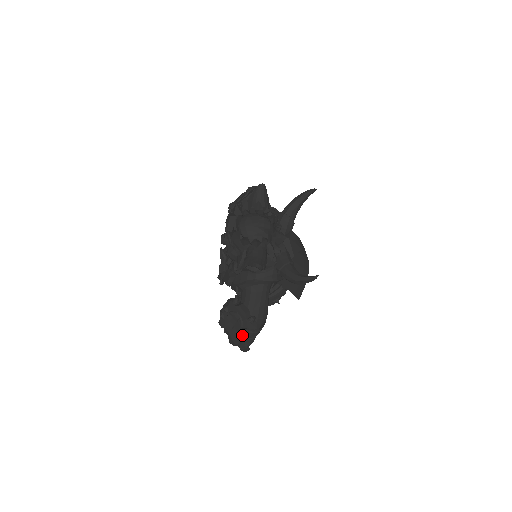
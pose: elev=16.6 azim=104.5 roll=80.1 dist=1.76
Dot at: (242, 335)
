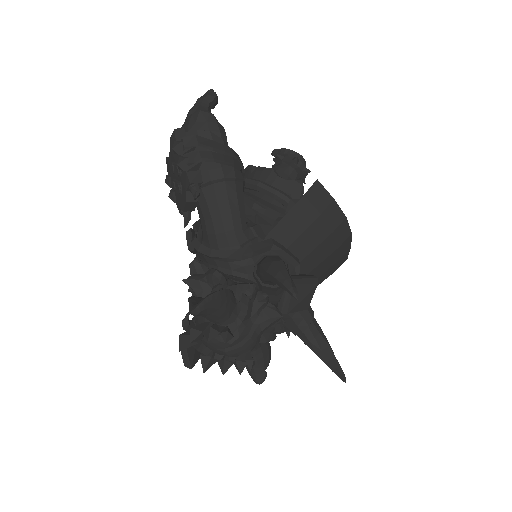
Dot at: occluded
